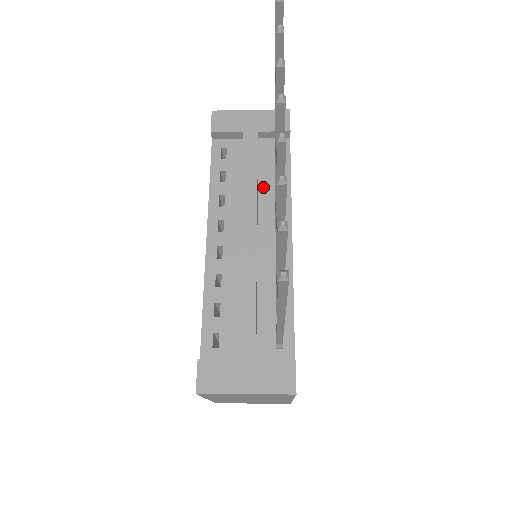
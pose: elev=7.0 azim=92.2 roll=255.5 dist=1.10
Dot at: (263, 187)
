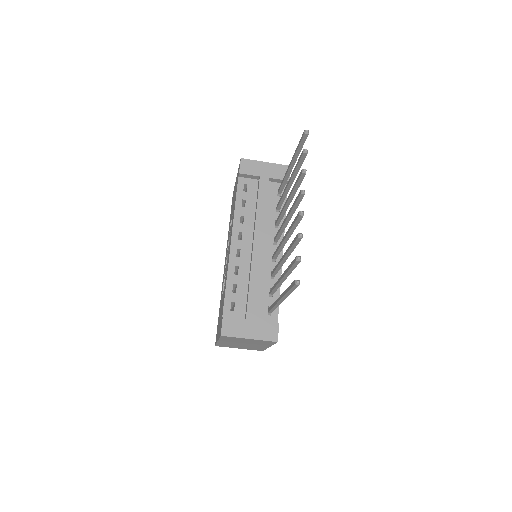
Dot at: (268, 215)
